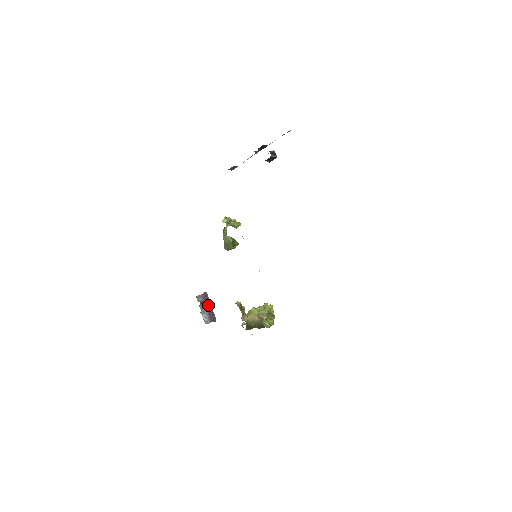
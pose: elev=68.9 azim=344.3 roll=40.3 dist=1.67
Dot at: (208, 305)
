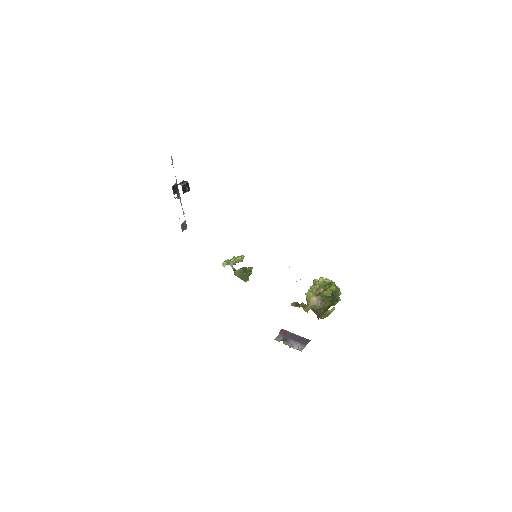
Dot at: (292, 336)
